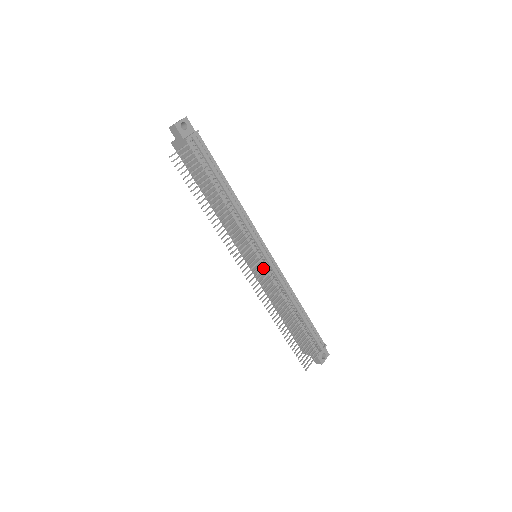
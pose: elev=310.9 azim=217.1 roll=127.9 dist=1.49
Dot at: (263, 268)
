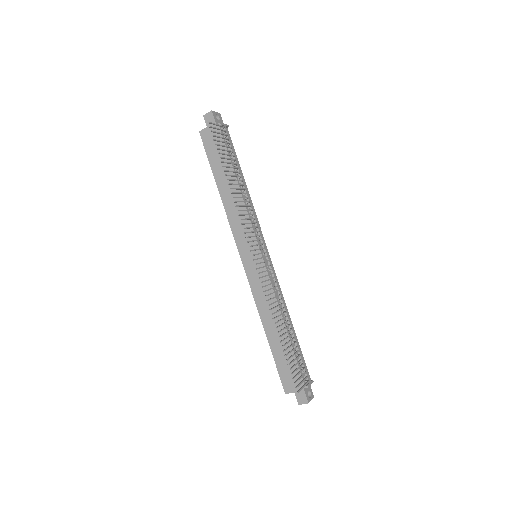
Dot at: (266, 261)
